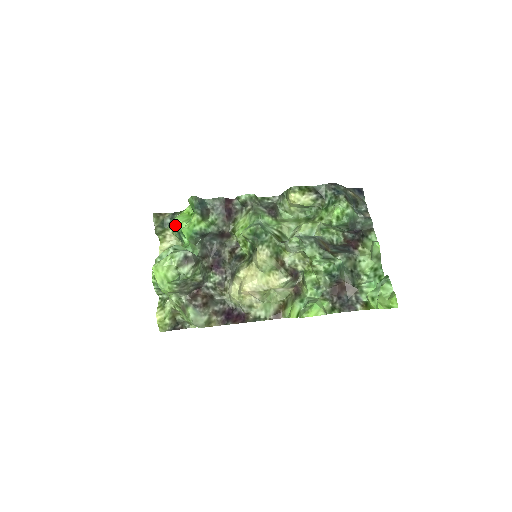
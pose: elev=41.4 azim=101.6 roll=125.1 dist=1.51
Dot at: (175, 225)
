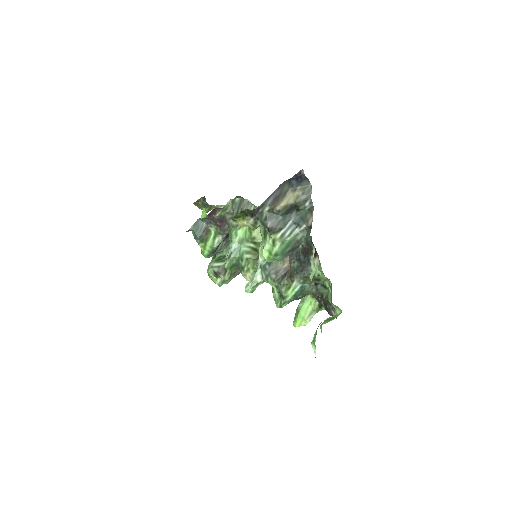
Dot at: occluded
